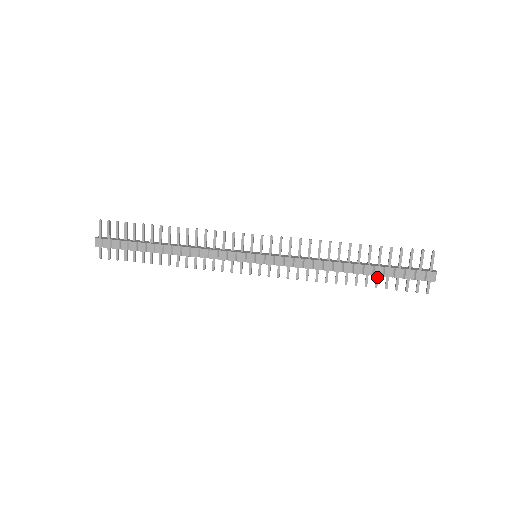
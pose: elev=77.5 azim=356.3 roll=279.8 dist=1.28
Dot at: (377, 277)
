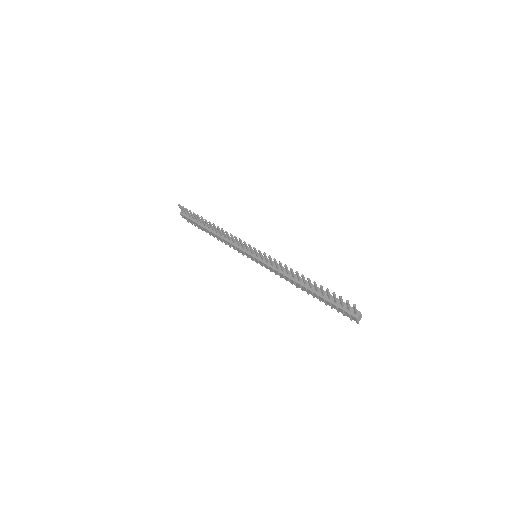
Dot at: occluded
